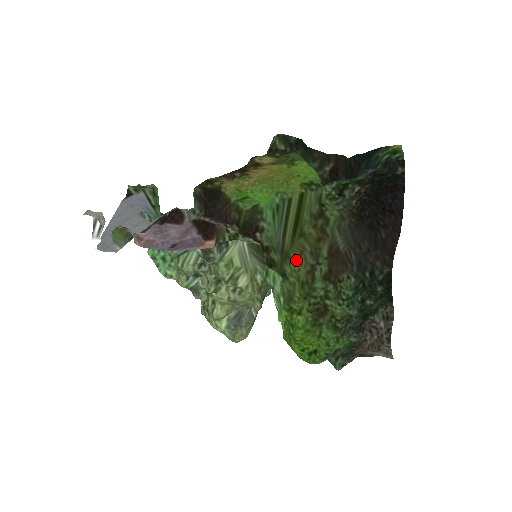
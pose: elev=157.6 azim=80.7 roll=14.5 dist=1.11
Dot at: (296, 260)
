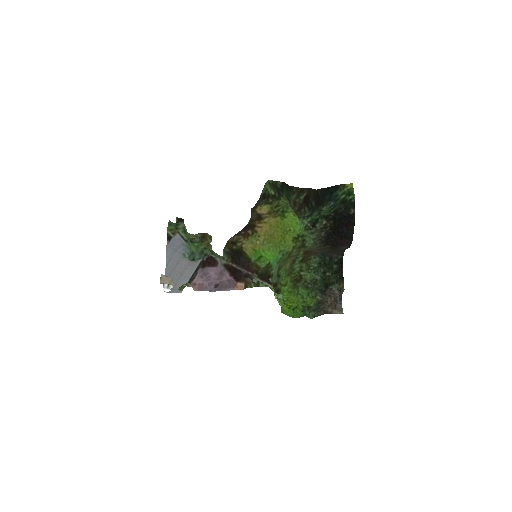
Dot at: (285, 264)
